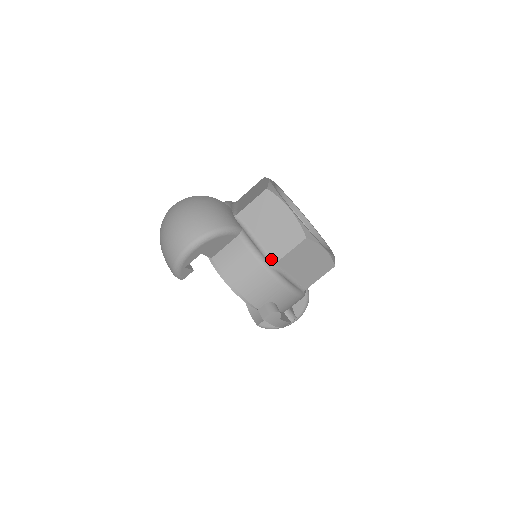
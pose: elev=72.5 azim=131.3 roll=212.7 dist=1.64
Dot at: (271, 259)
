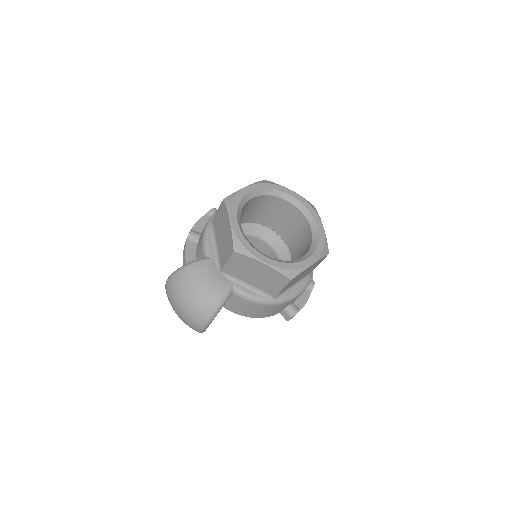
Dot at: (270, 295)
